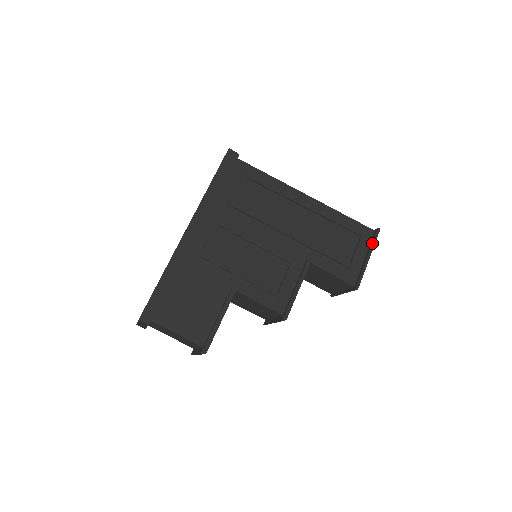
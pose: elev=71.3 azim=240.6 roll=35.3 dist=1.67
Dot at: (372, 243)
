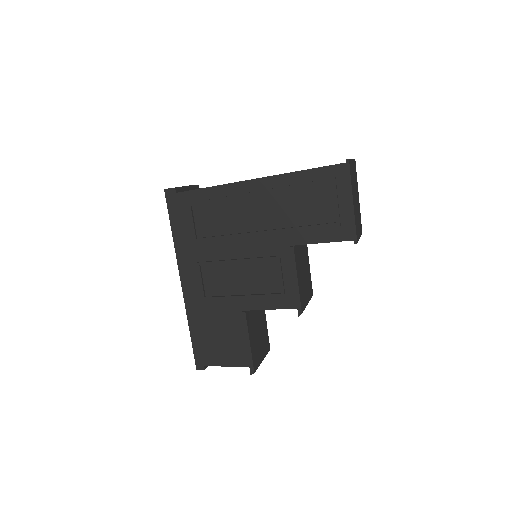
Dot at: (347, 183)
